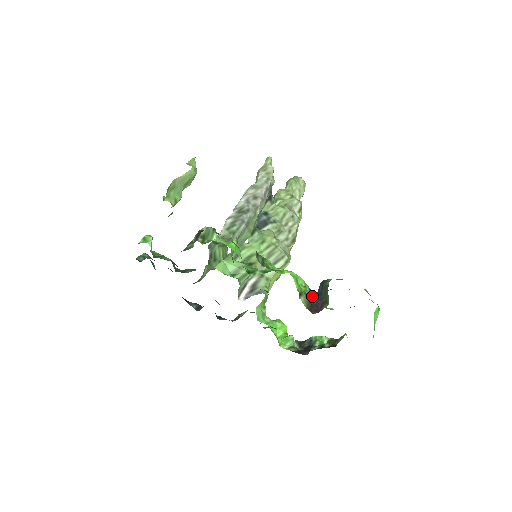
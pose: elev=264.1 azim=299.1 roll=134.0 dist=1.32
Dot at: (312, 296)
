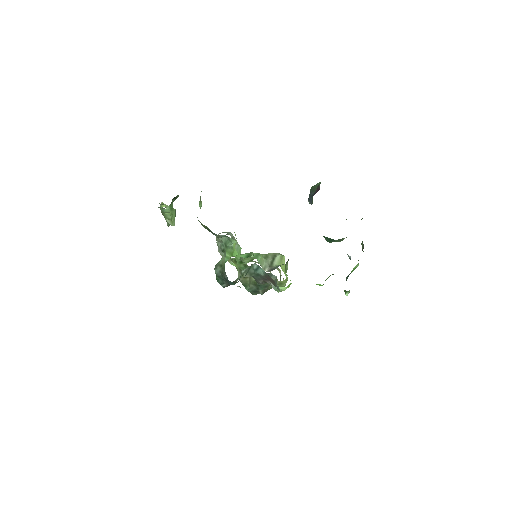
Dot at: occluded
